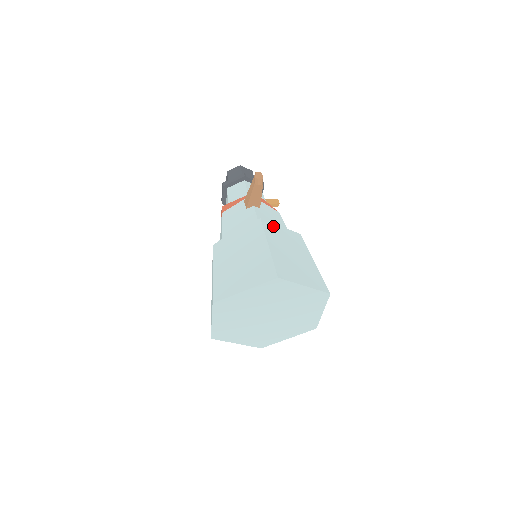
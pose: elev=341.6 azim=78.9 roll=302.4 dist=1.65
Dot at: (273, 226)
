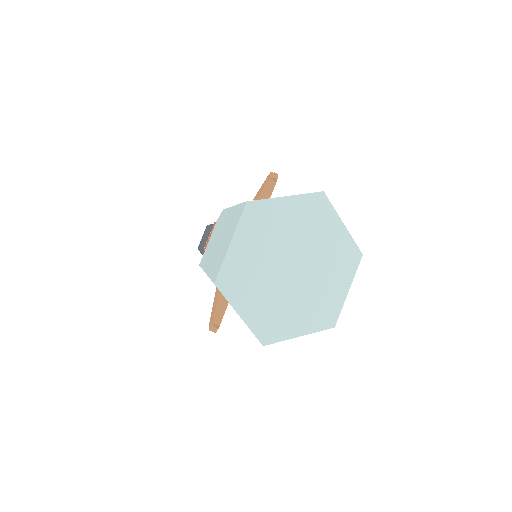
Dot at: occluded
